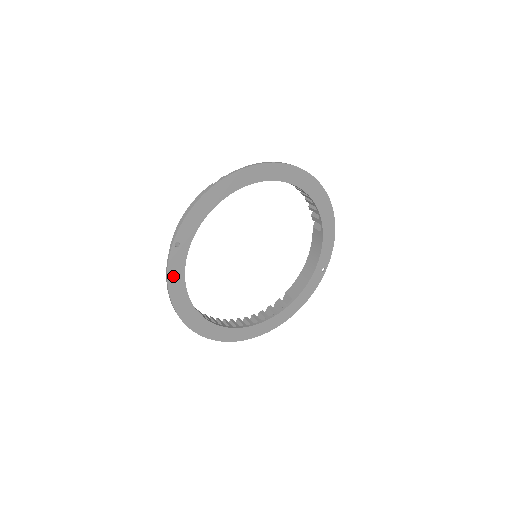
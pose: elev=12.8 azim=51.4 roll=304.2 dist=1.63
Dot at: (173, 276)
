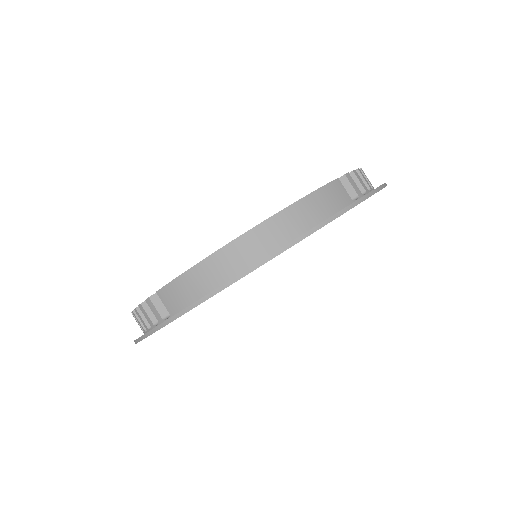
Dot at: occluded
